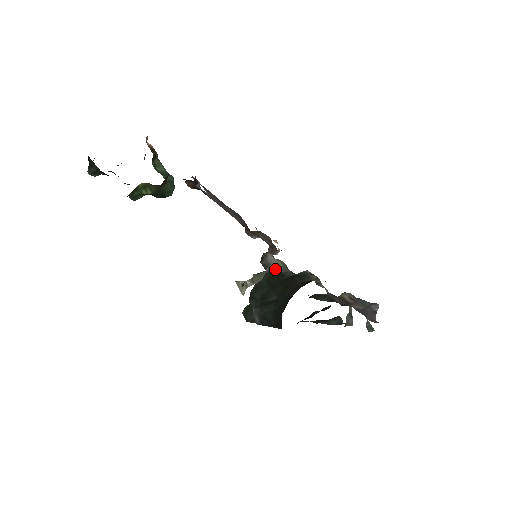
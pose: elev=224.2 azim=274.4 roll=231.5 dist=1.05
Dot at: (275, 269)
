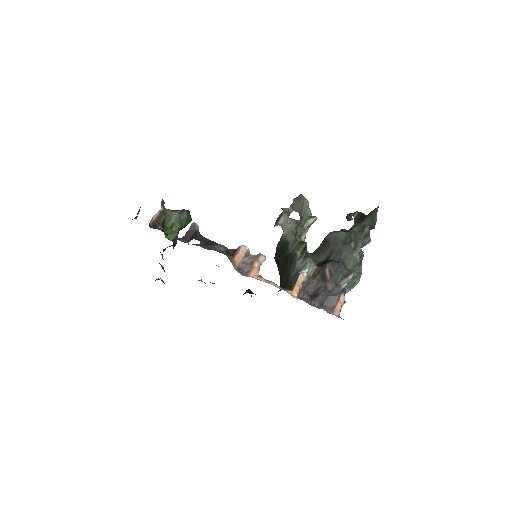
Dot at: (284, 237)
